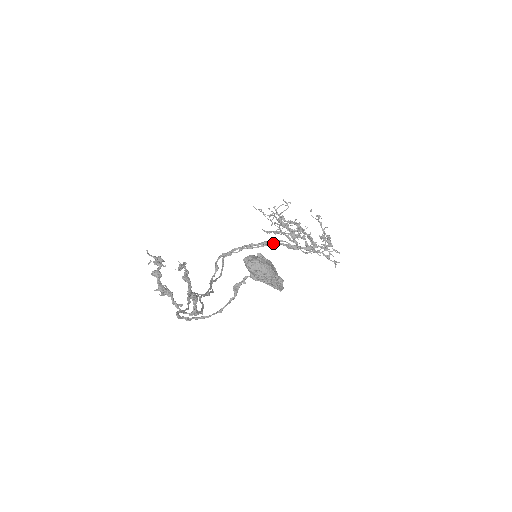
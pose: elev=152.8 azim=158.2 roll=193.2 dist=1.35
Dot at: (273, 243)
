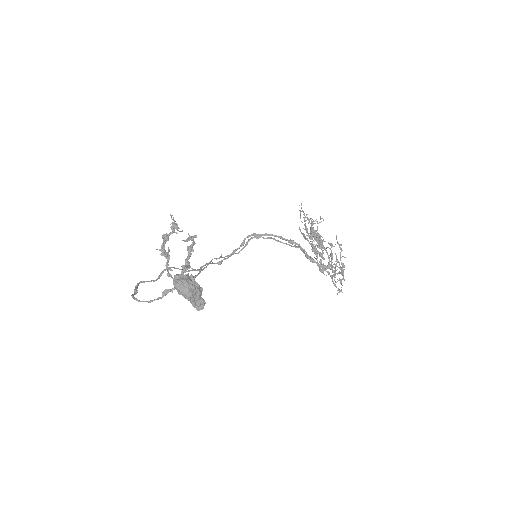
Dot at: (295, 246)
